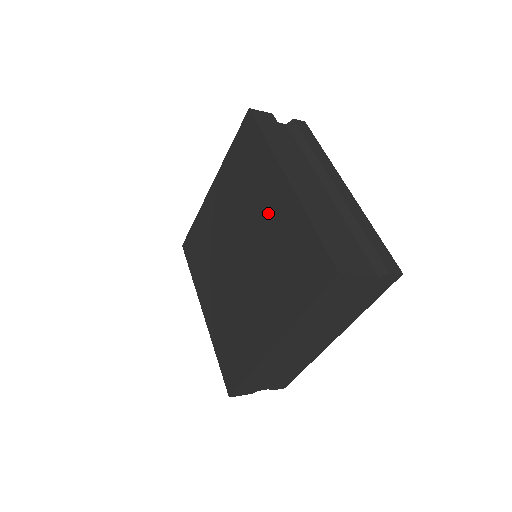
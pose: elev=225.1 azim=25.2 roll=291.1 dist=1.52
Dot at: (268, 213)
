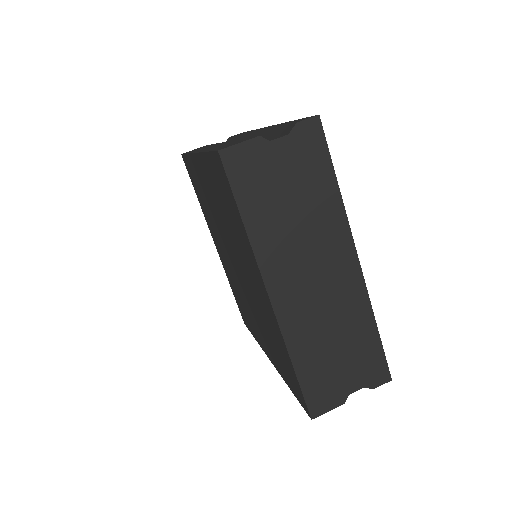
Dot at: (211, 198)
